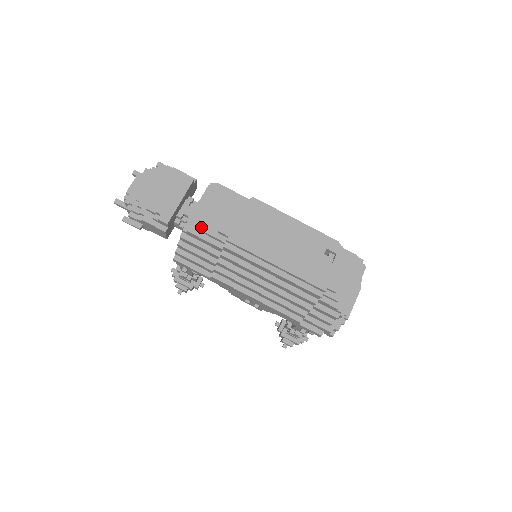
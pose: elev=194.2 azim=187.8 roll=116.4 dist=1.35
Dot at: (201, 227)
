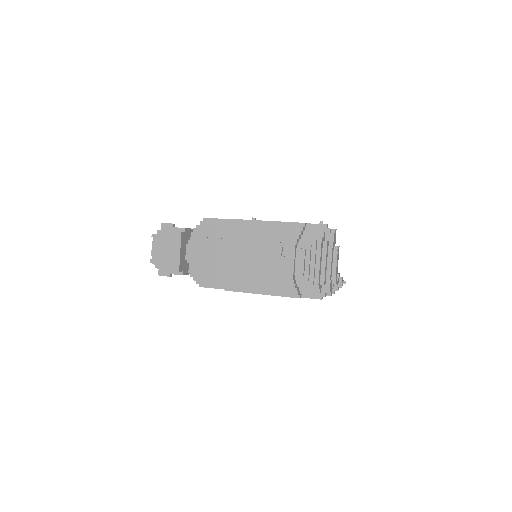
Dot at: (196, 268)
